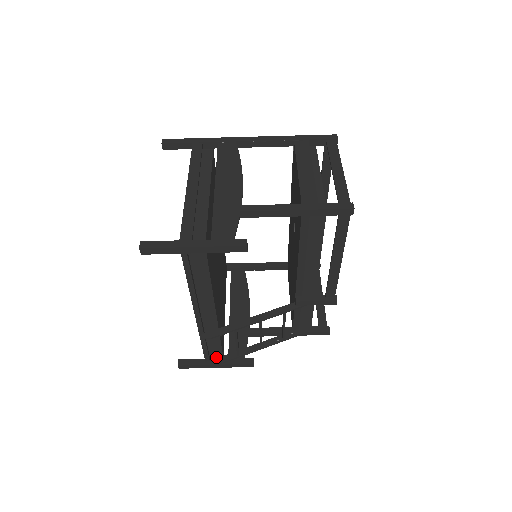
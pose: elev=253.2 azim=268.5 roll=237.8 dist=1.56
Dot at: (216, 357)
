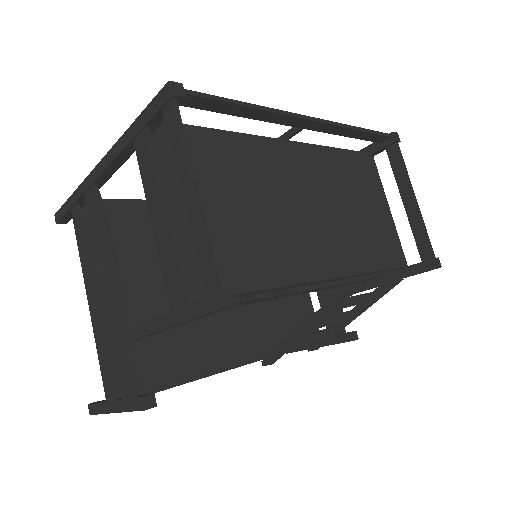
Dot at: occluded
